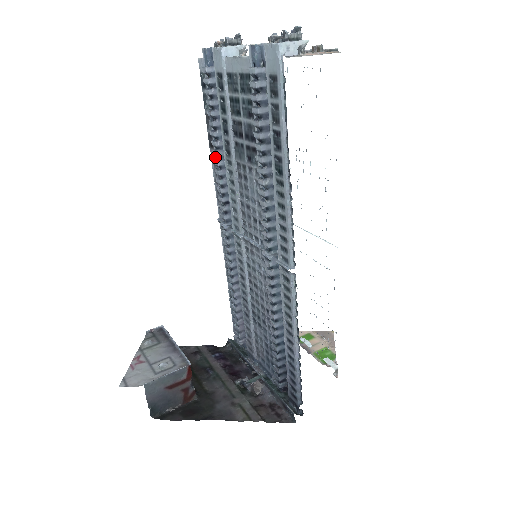
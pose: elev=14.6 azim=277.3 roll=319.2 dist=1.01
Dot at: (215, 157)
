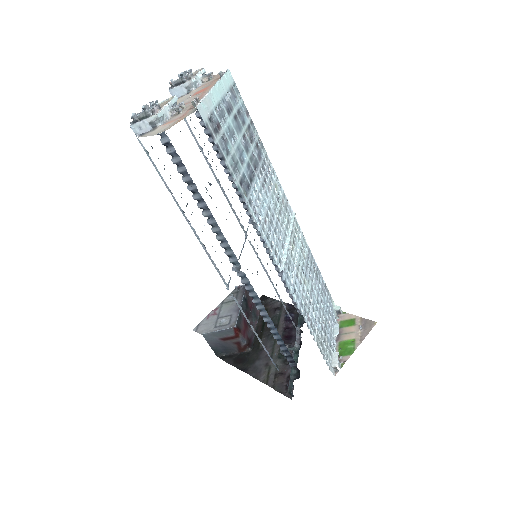
Dot at: occluded
